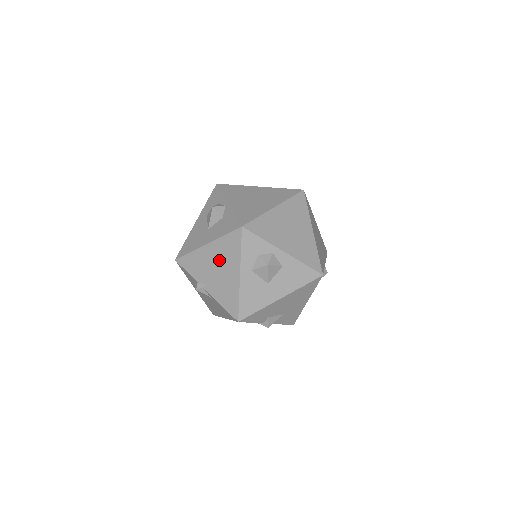
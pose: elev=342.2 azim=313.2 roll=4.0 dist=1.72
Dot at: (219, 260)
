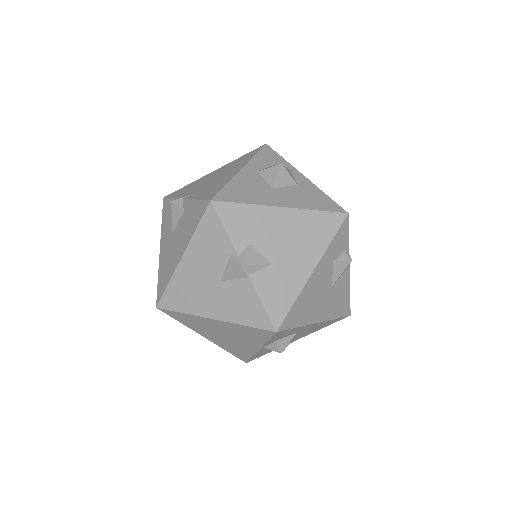
Dot at: (222, 172)
